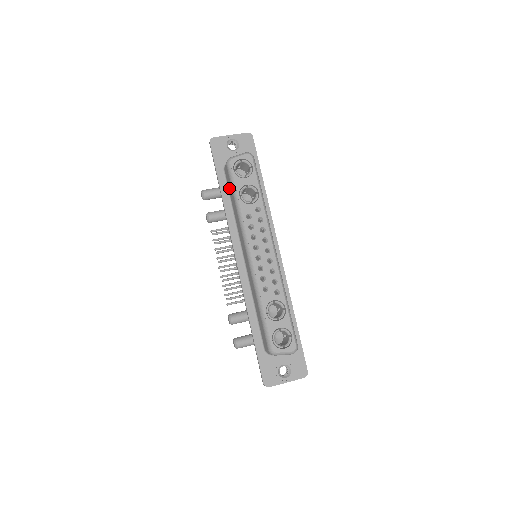
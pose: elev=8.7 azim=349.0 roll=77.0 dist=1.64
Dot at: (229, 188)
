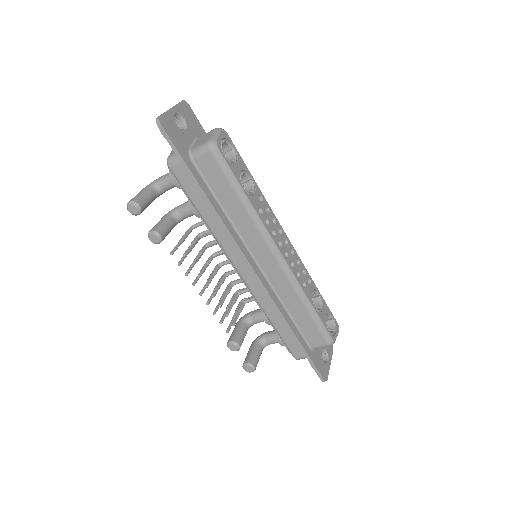
Dot at: (214, 183)
